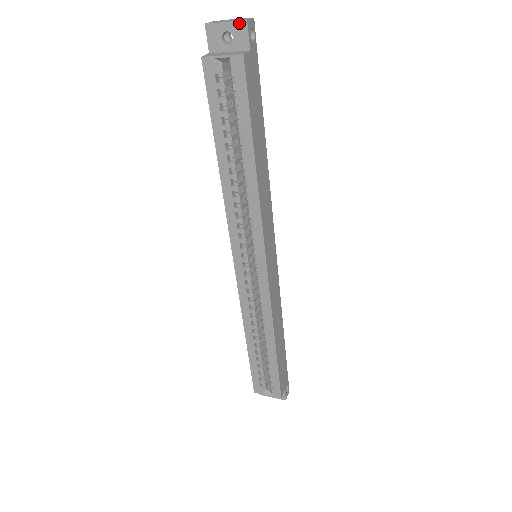
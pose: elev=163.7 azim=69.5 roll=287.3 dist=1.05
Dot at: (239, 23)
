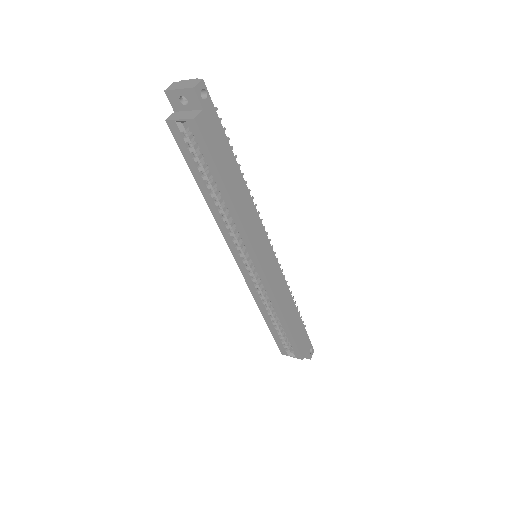
Dot at: (189, 90)
